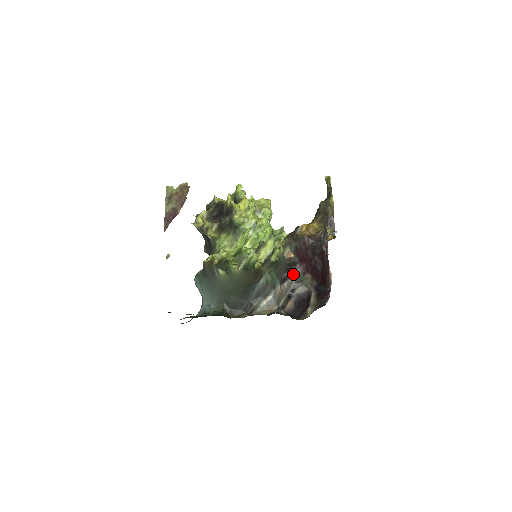
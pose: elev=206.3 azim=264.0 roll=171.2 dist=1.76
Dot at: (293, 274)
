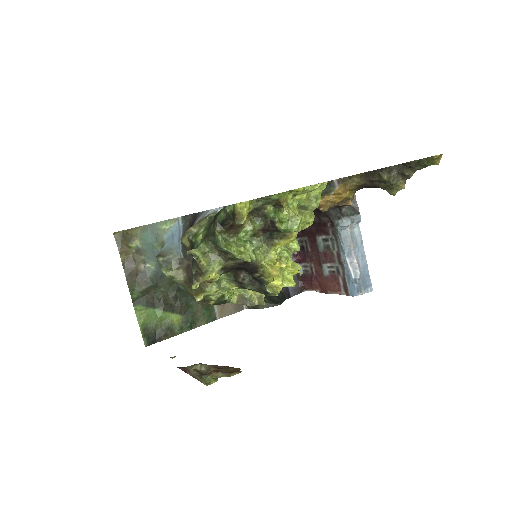
Dot at: occluded
